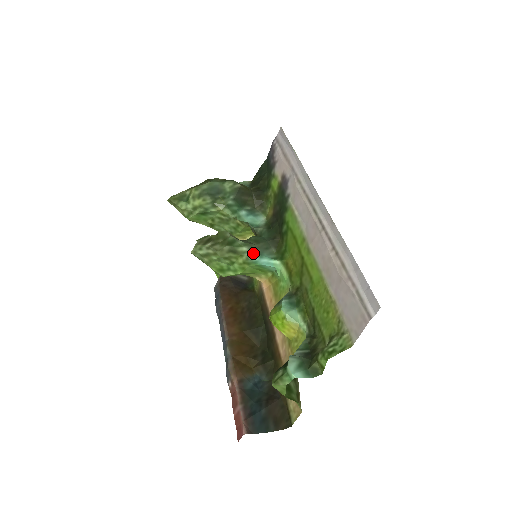
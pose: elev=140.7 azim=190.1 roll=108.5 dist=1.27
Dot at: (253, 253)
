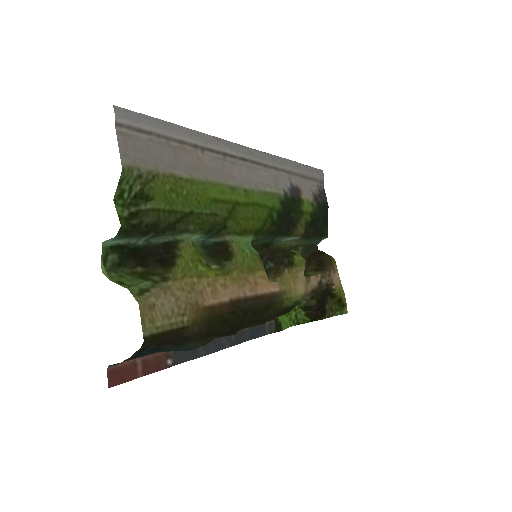
Dot at: occluded
